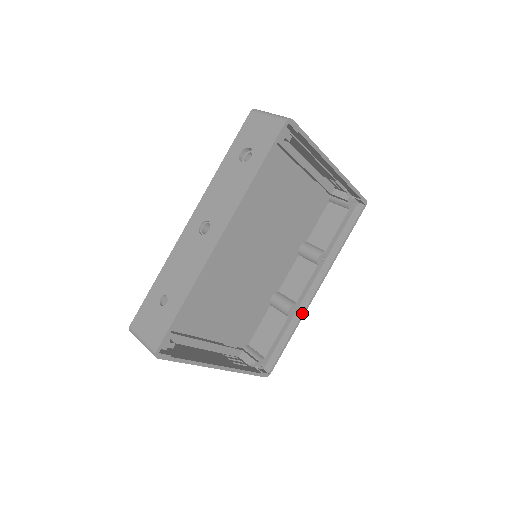
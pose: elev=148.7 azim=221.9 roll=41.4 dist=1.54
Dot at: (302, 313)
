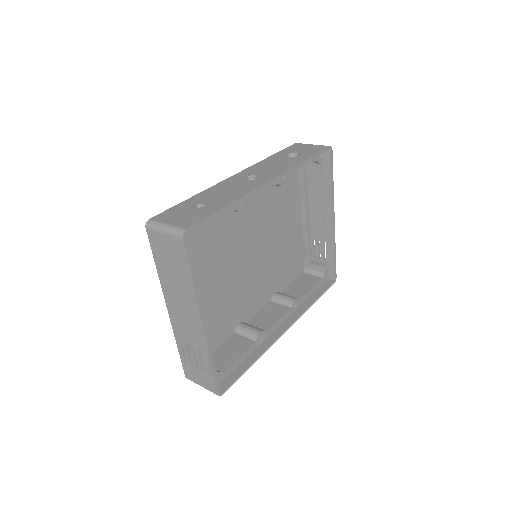
Dot at: (269, 344)
